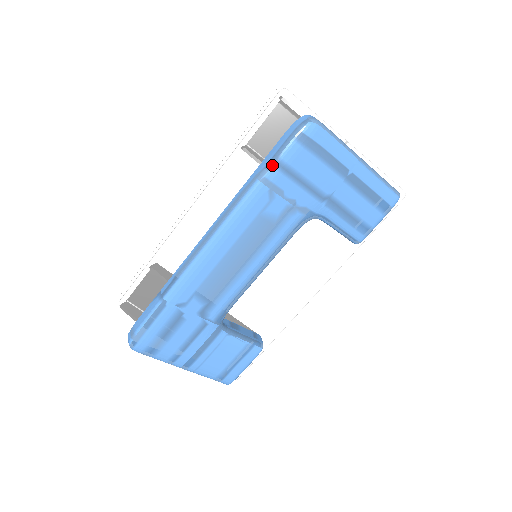
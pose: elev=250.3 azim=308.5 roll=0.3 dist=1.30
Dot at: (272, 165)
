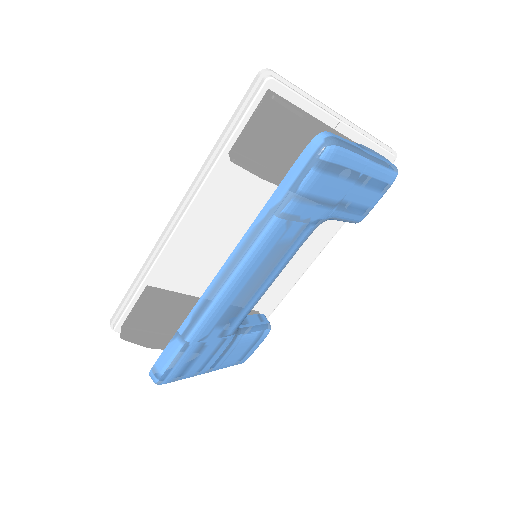
Dot at: (290, 199)
